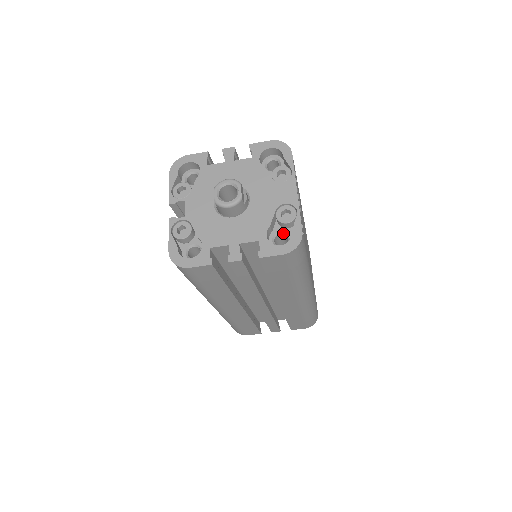
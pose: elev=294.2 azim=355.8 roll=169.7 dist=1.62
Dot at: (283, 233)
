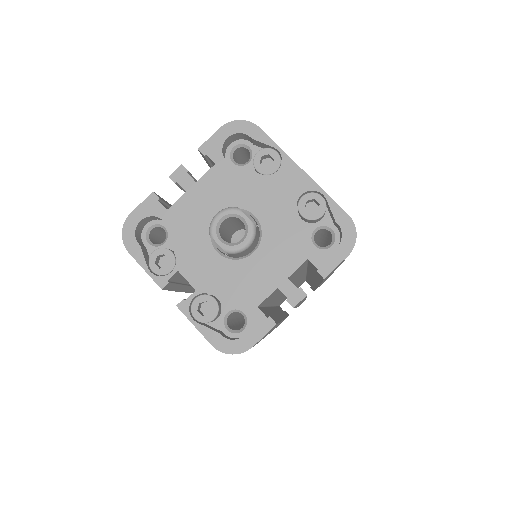
Dot at: (319, 229)
